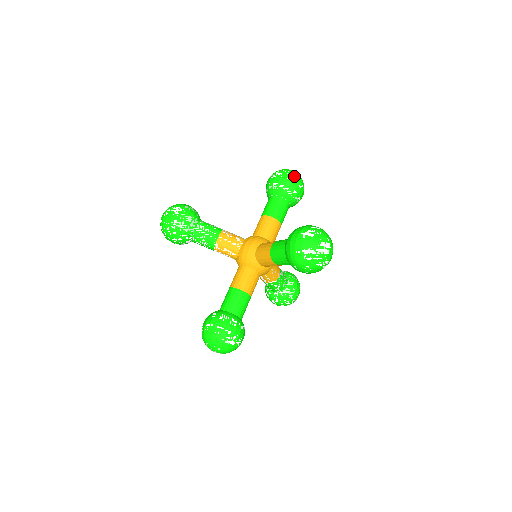
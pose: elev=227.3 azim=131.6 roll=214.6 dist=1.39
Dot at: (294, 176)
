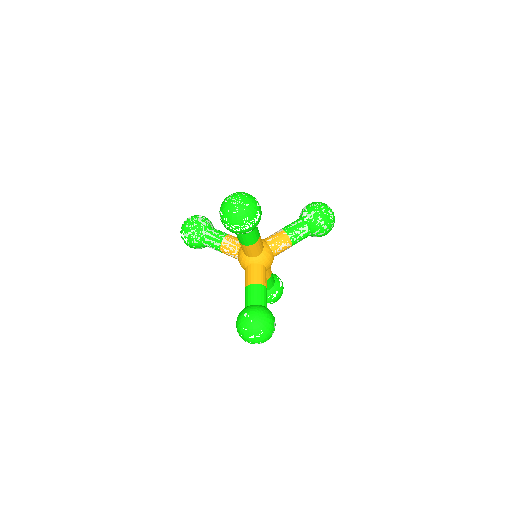
Dot at: (232, 225)
